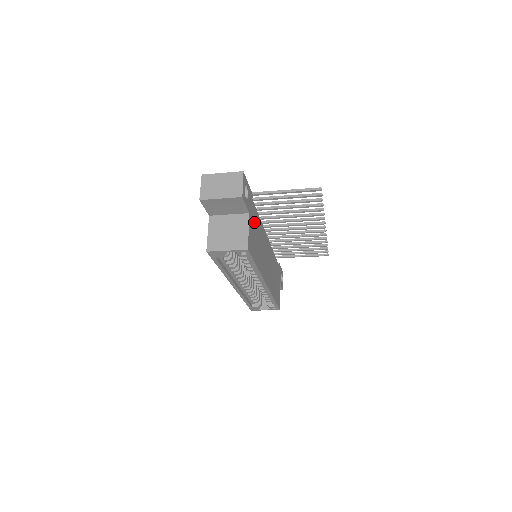
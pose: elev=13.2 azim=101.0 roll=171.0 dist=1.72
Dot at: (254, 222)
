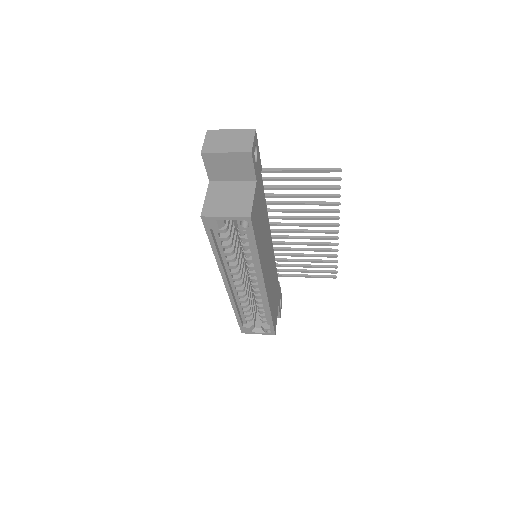
Dot at: (260, 199)
